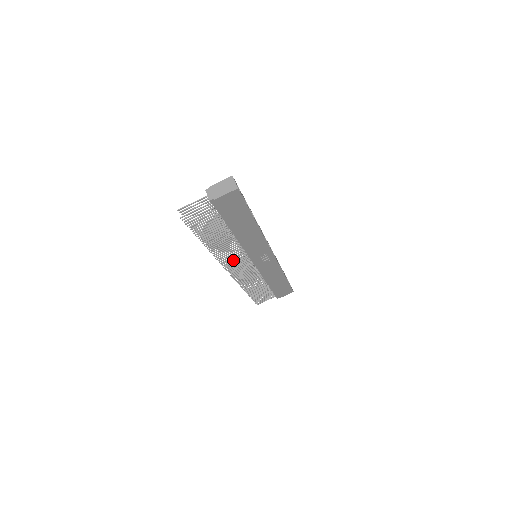
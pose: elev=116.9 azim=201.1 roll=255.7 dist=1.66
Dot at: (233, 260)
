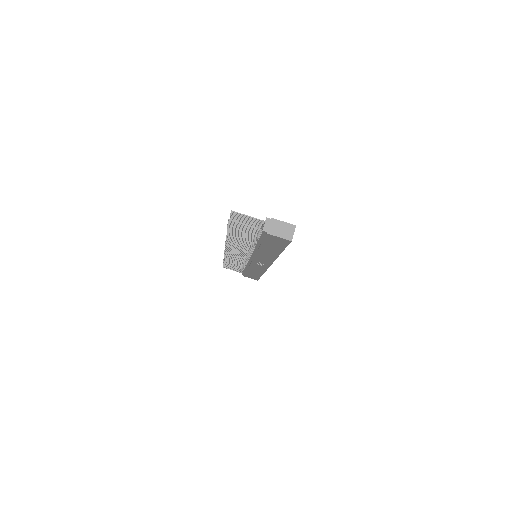
Dot at: (237, 249)
